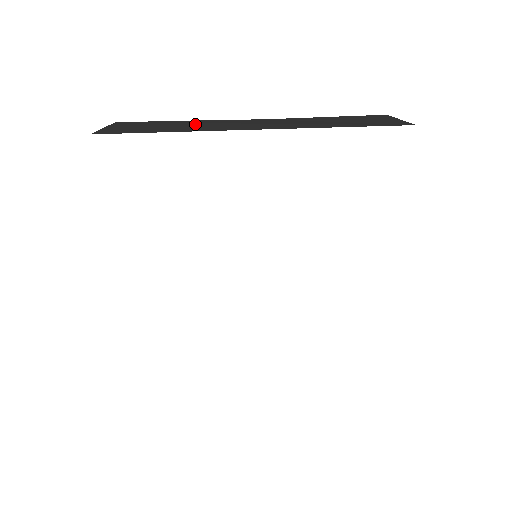
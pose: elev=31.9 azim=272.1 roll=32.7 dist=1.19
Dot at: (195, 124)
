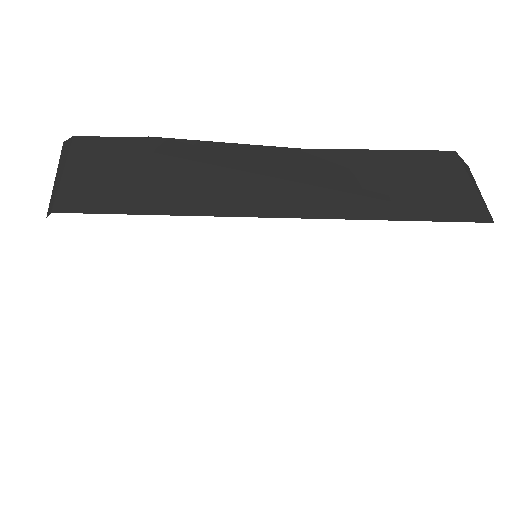
Dot at: (199, 170)
